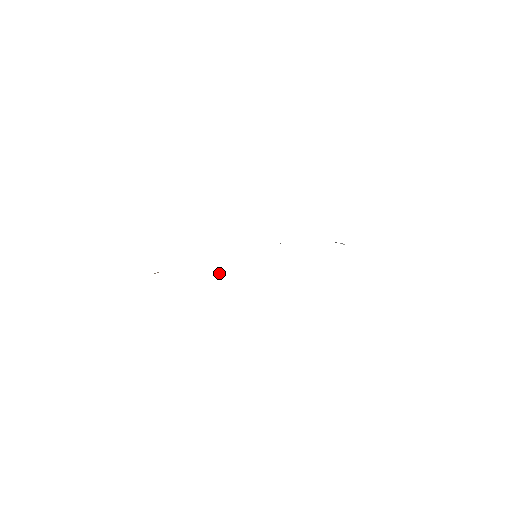
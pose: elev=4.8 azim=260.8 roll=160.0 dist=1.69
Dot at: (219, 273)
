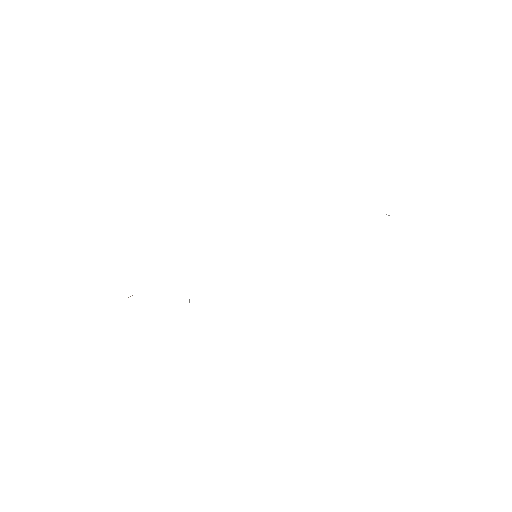
Dot at: occluded
